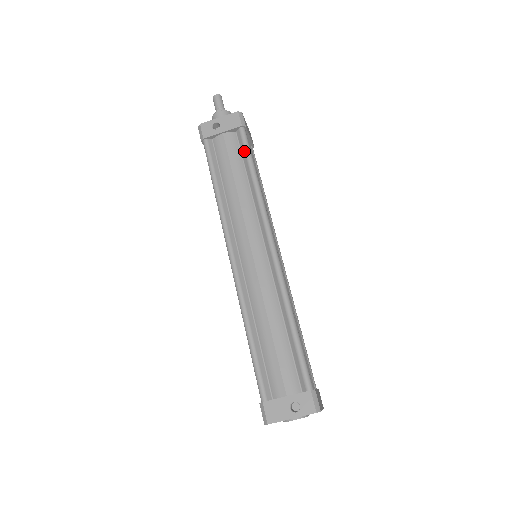
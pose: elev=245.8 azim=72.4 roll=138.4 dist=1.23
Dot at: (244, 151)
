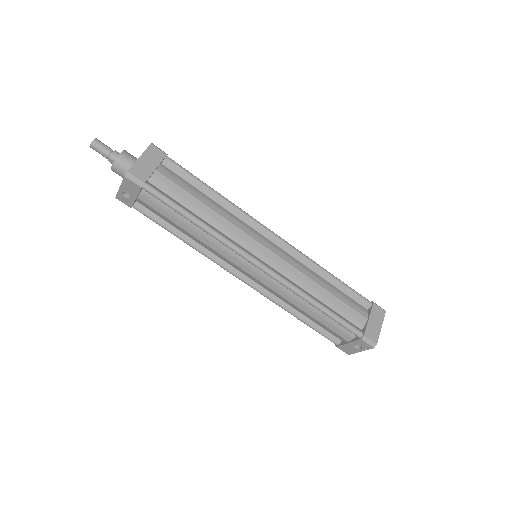
Dot at: (167, 206)
